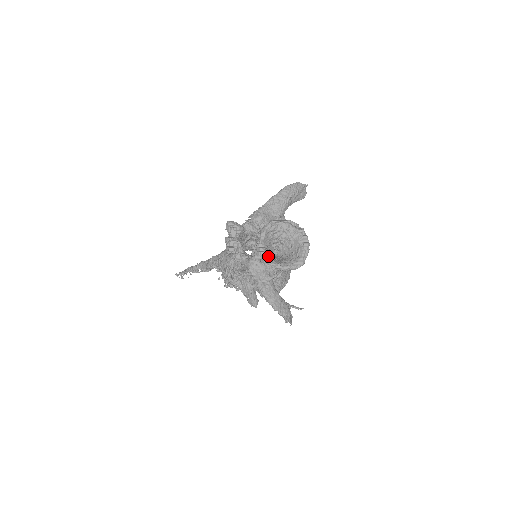
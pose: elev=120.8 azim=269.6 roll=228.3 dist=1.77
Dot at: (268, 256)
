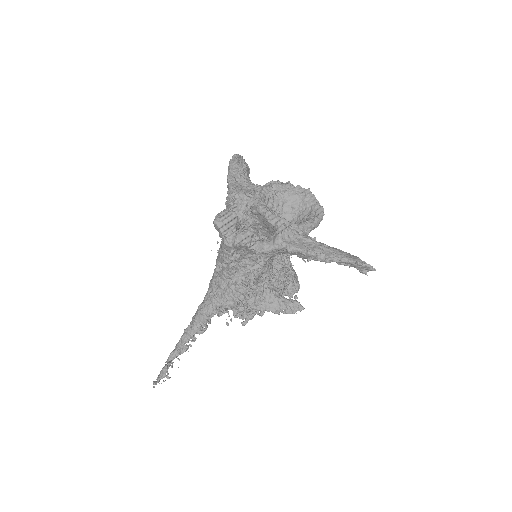
Dot at: (289, 222)
